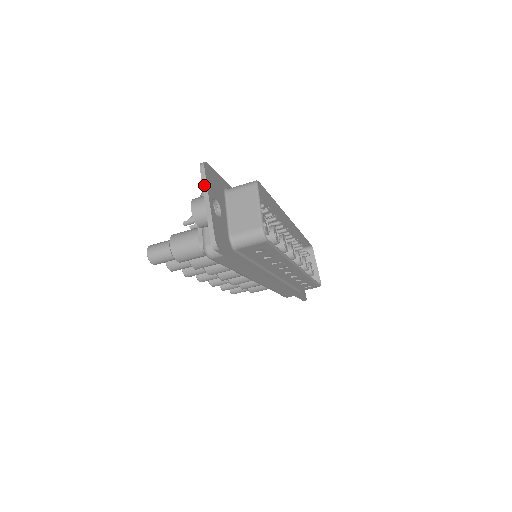
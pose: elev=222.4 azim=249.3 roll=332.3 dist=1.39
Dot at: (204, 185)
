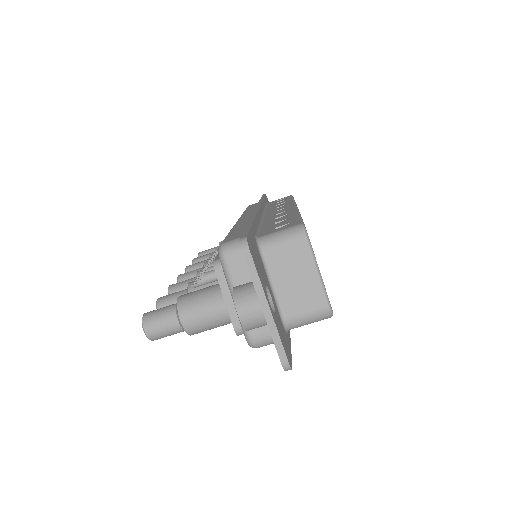
Dot at: (256, 282)
